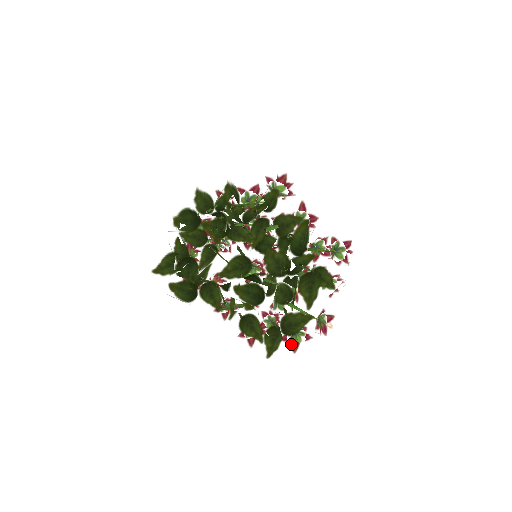
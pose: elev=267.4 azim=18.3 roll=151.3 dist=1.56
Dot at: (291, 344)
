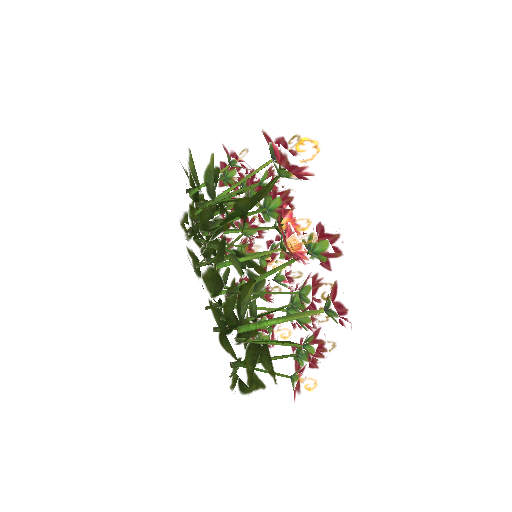
Dot at: (295, 361)
